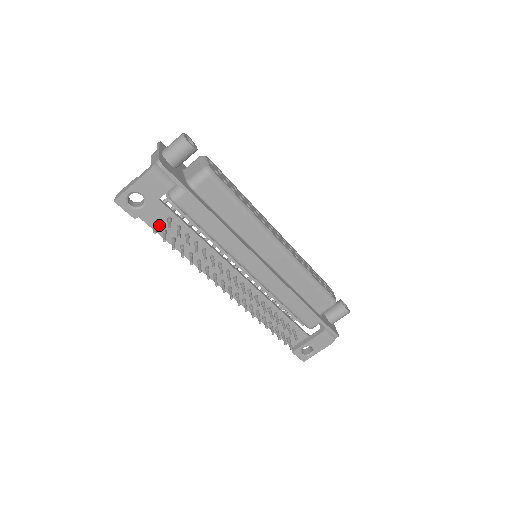
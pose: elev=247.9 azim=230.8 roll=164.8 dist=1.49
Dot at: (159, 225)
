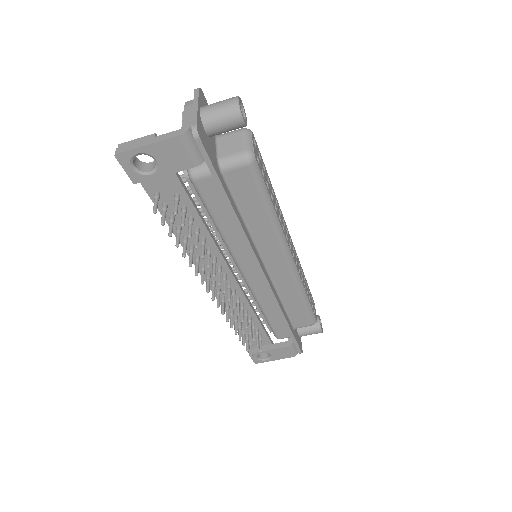
Dot at: (161, 197)
